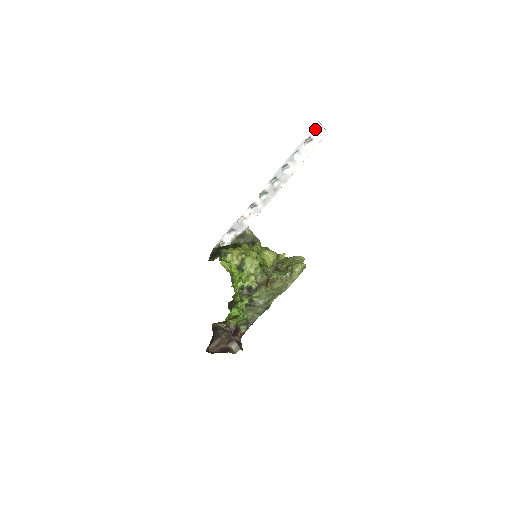
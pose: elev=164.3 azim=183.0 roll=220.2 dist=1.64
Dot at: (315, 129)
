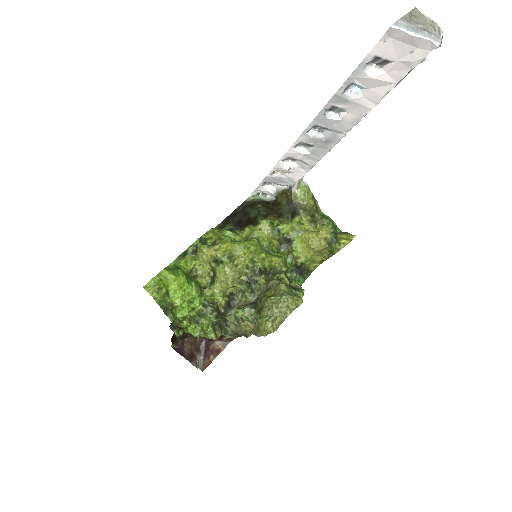
Dot at: (389, 39)
